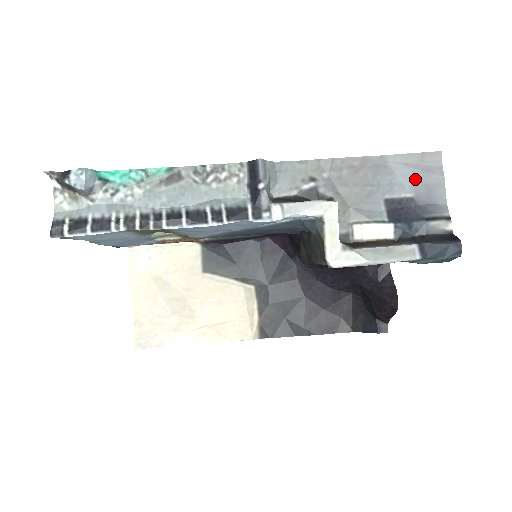
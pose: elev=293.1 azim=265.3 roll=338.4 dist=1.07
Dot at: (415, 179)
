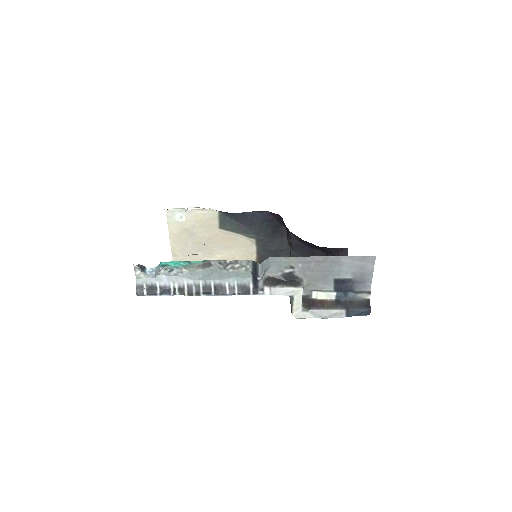
Dot at: (355, 270)
